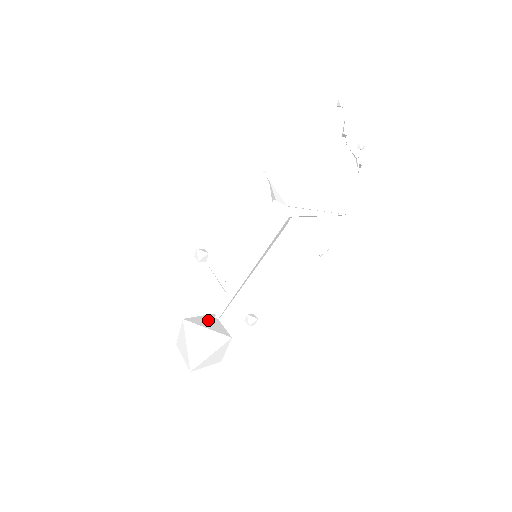
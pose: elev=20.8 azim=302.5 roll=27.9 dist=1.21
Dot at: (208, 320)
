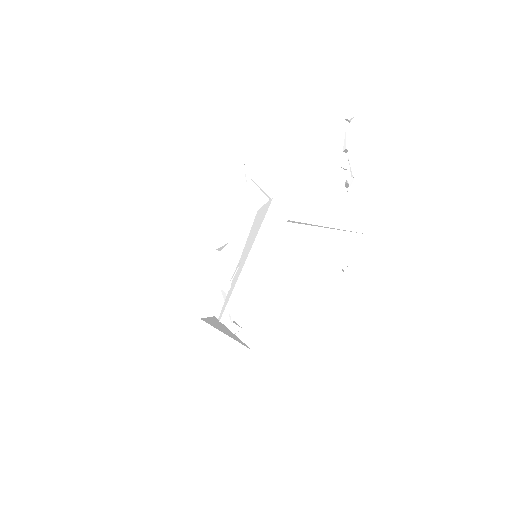
Dot at: (218, 324)
